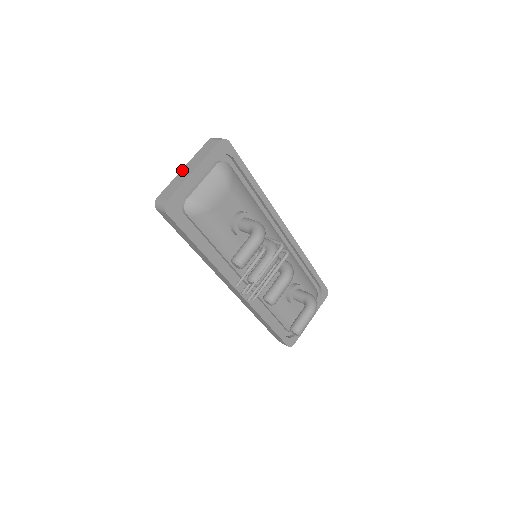
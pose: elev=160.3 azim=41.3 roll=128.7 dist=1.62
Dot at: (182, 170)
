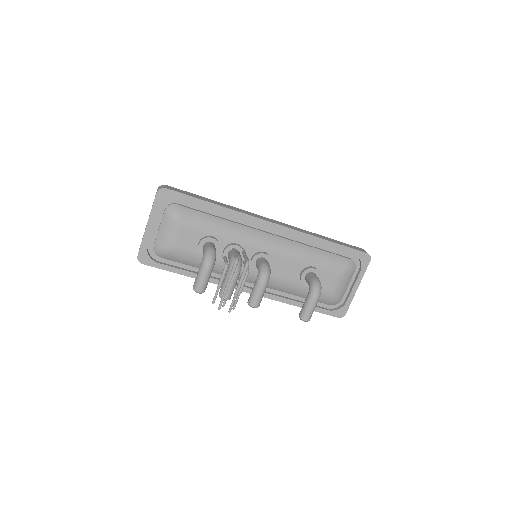
Dot at: occluded
